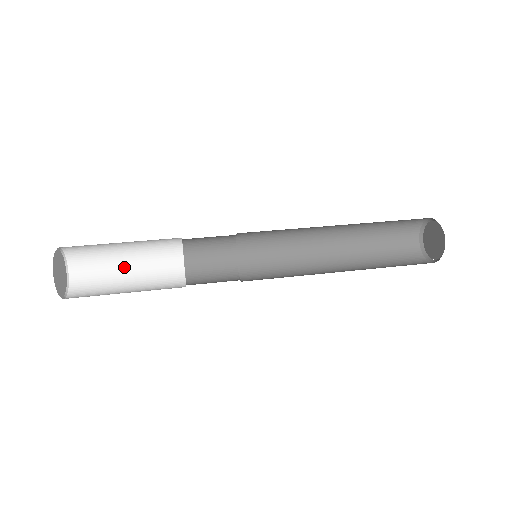
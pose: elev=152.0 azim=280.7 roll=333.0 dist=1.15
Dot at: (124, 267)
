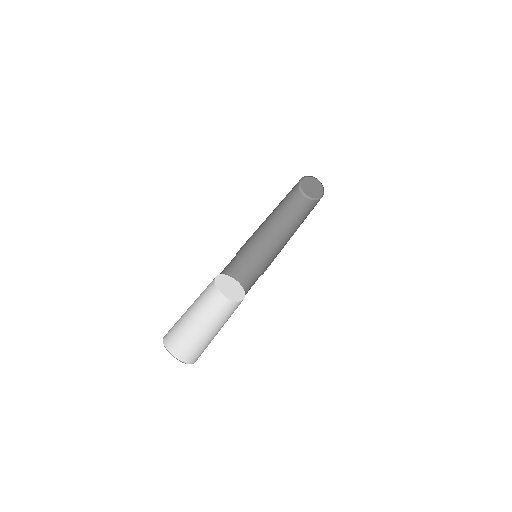
Dot at: (190, 306)
